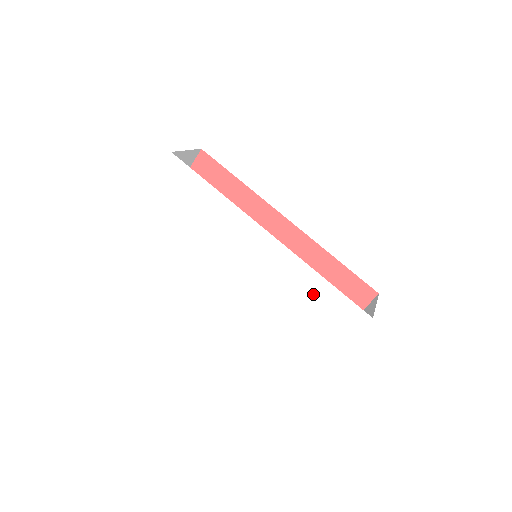
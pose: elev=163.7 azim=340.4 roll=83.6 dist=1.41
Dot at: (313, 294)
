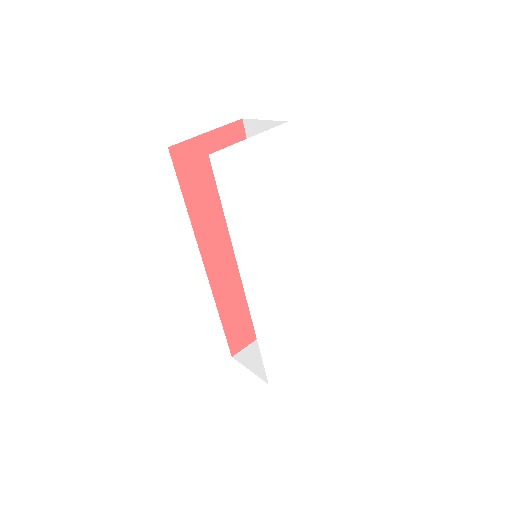
Dot at: (305, 311)
